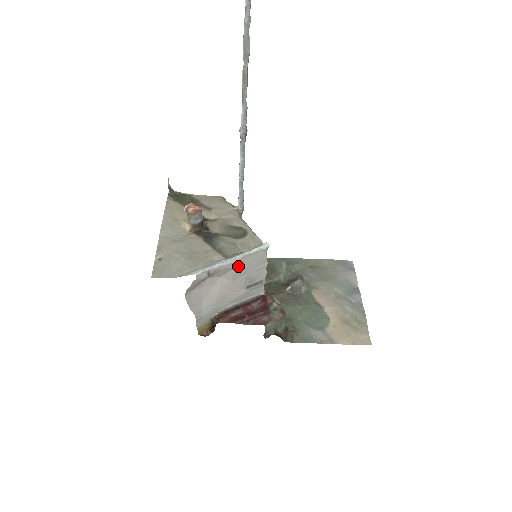
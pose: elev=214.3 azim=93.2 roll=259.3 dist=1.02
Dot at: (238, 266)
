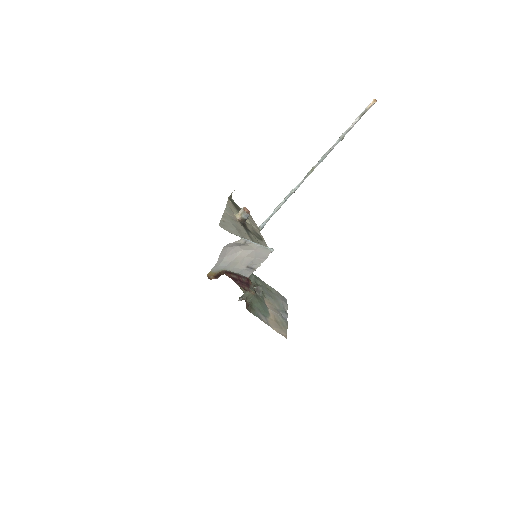
Dot at: (256, 250)
